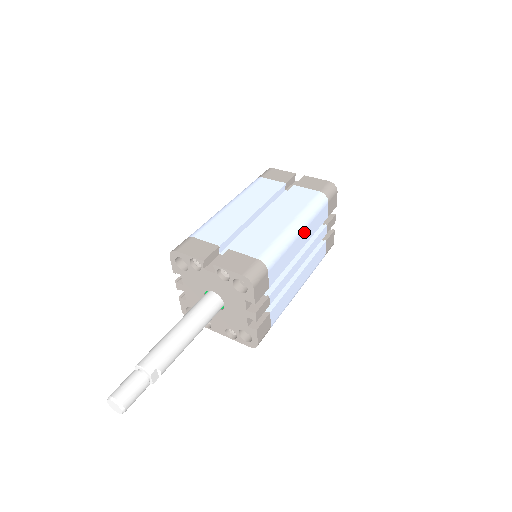
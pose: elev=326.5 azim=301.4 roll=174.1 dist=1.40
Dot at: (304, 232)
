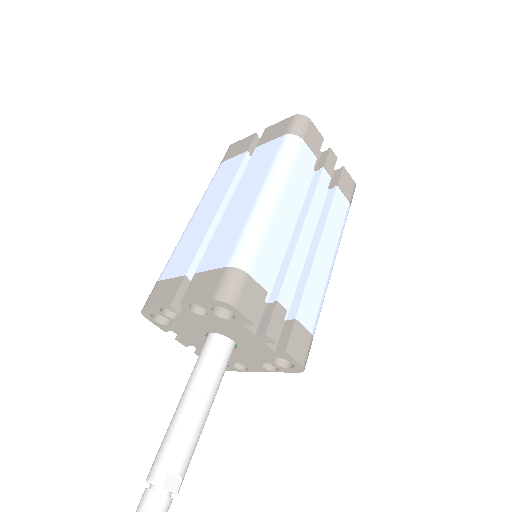
Dot at: (284, 195)
